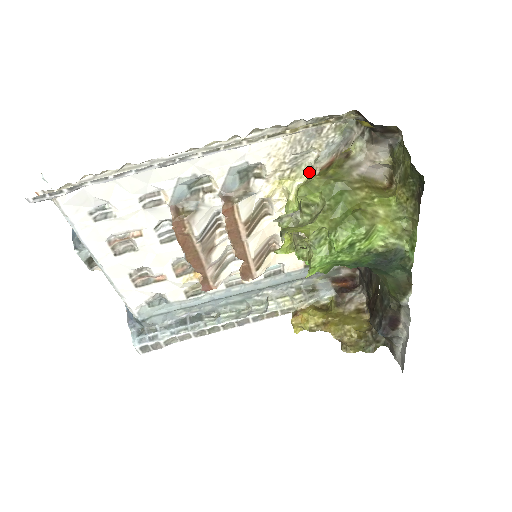
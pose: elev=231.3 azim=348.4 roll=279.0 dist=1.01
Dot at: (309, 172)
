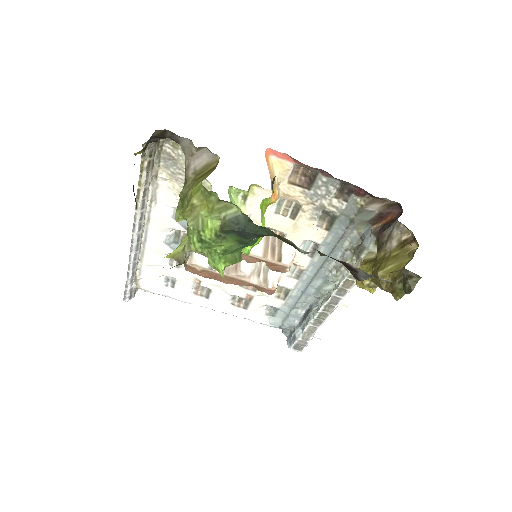
Dot at: (208, 181)
